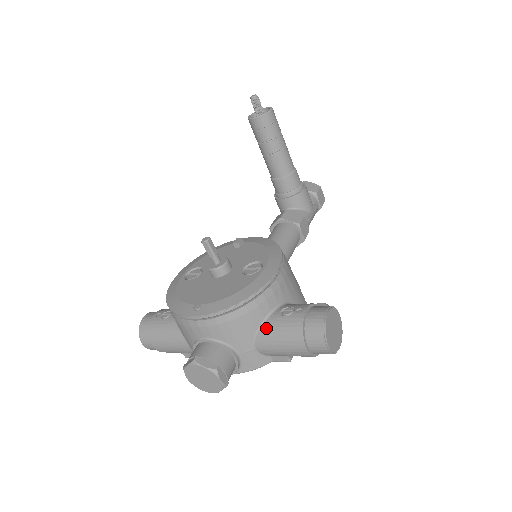
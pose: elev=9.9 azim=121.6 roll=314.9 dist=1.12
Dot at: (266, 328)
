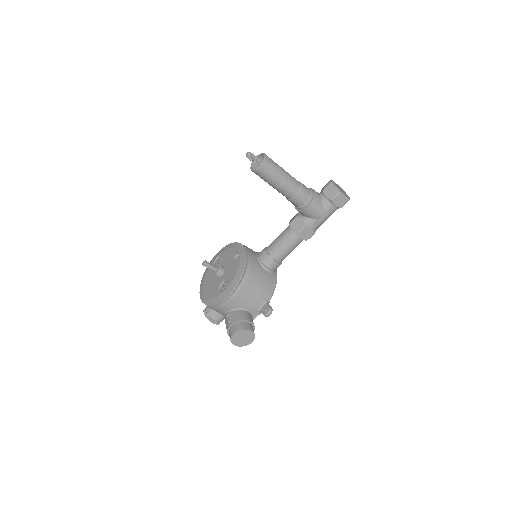
Dot at: (224, 317)
